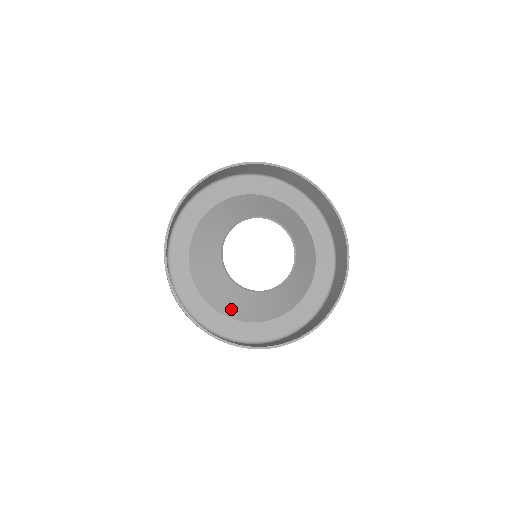
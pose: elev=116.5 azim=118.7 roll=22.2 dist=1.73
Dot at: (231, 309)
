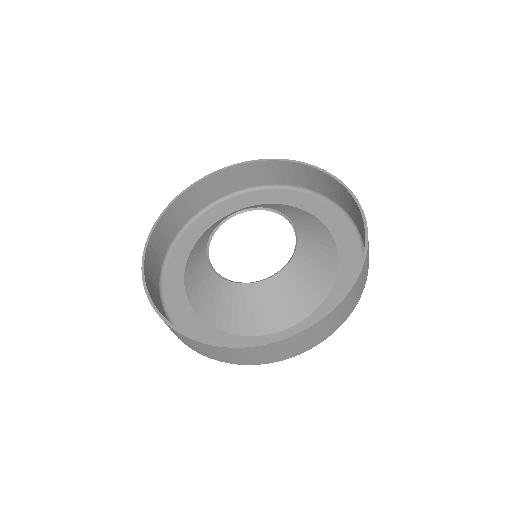
Dot at: (254, 322)
